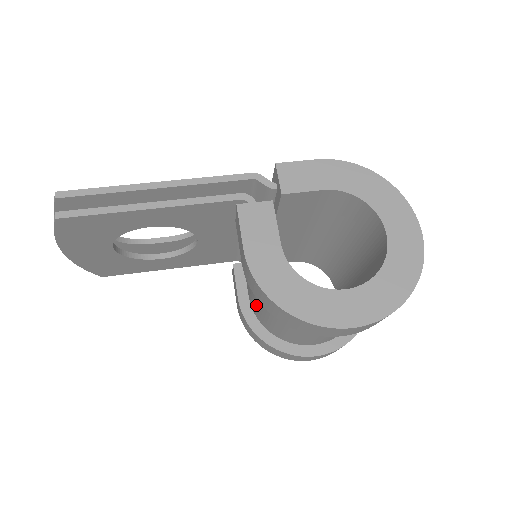
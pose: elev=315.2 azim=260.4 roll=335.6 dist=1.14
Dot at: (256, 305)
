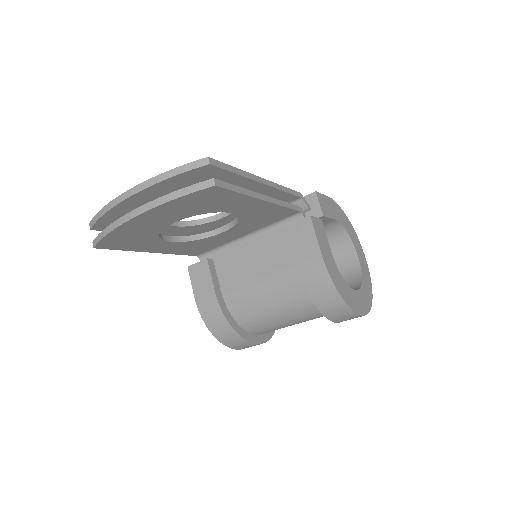
Dot at: (248, 297)
